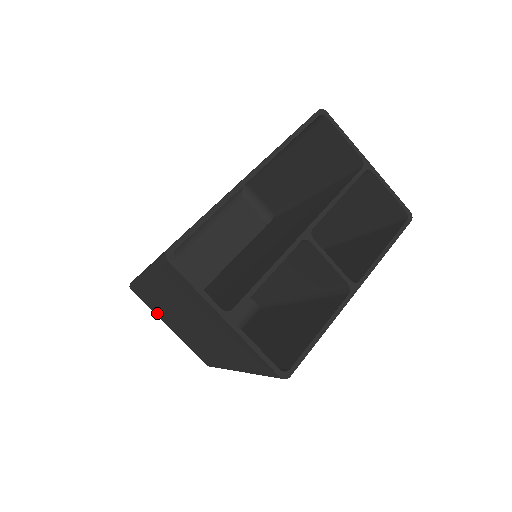
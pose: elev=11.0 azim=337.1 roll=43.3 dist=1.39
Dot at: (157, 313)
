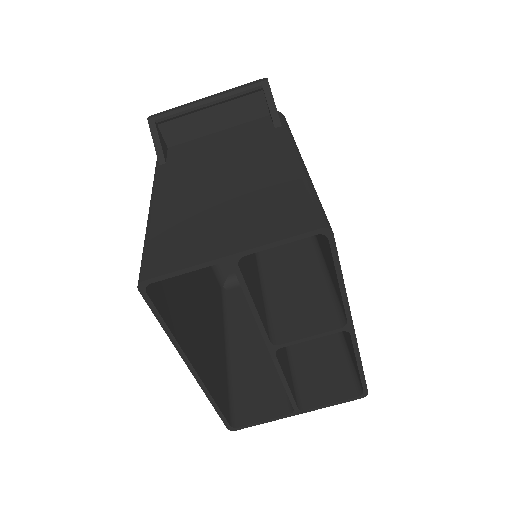
Dot at: occluded
